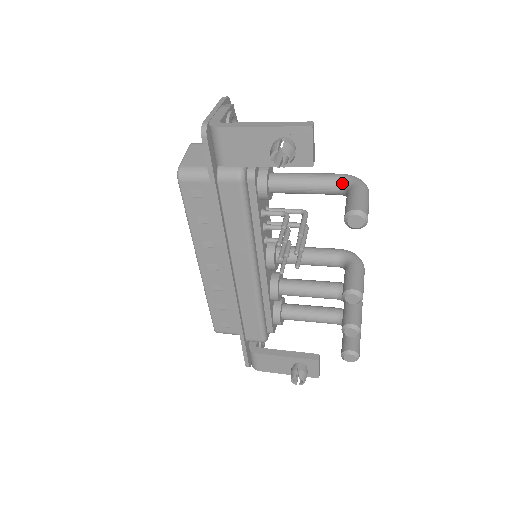
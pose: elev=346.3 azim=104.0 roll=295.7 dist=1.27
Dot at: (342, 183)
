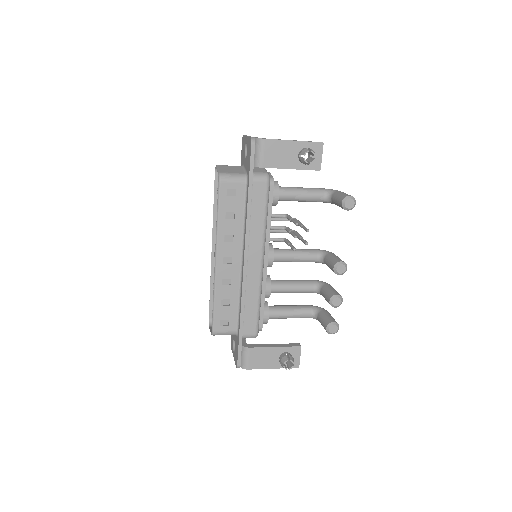
Dot at: (326, 192)
